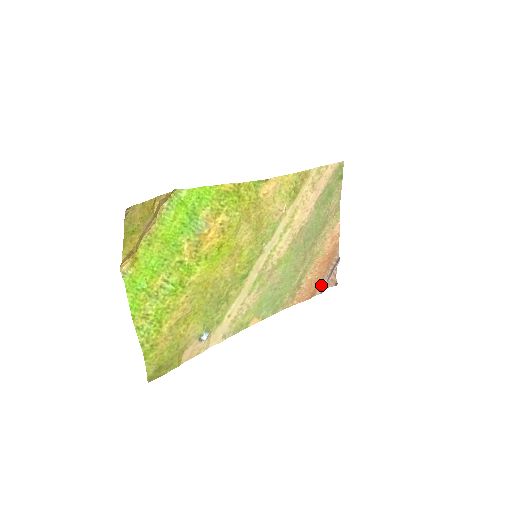
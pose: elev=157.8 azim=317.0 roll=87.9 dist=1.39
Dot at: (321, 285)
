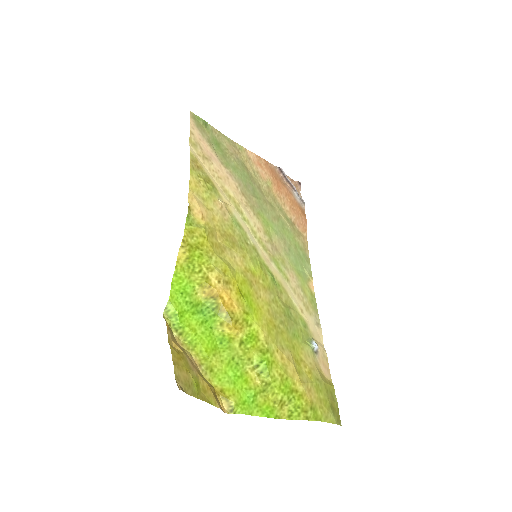
Dot at: (297, 200)
